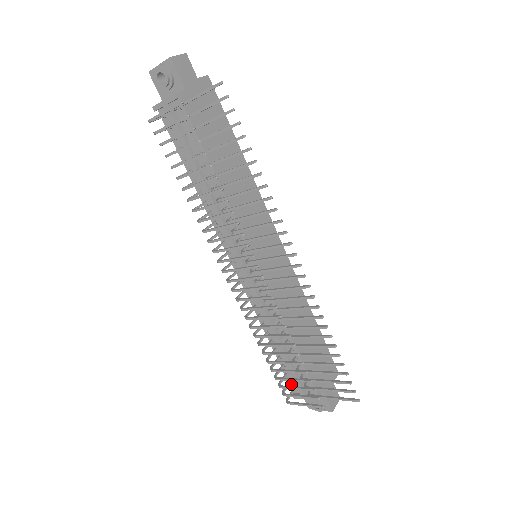
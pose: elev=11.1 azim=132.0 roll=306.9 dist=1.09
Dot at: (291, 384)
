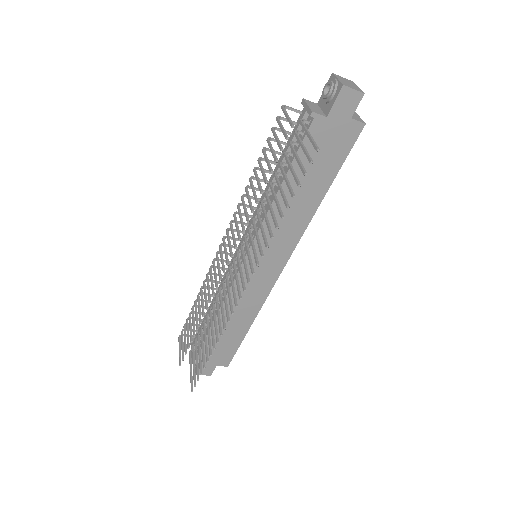
Dot at: occluded
